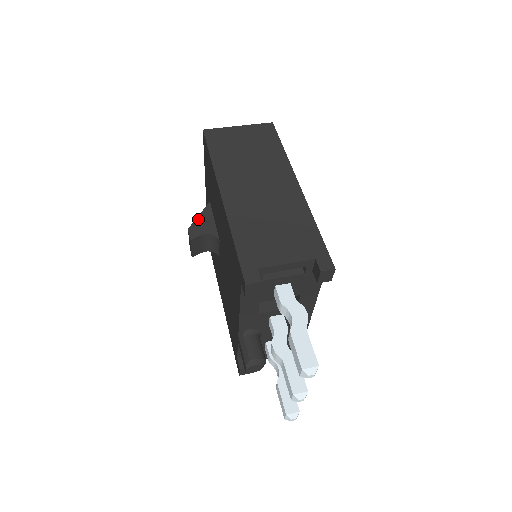
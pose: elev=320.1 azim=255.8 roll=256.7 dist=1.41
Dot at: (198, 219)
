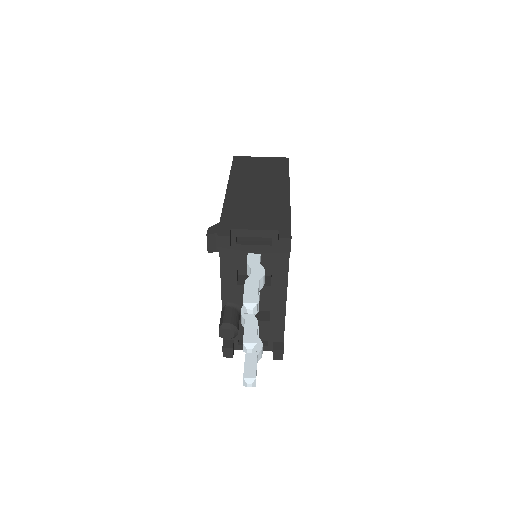
Dot at: occluded
